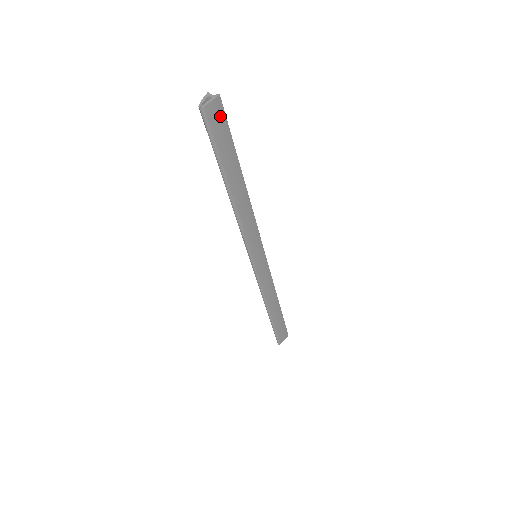
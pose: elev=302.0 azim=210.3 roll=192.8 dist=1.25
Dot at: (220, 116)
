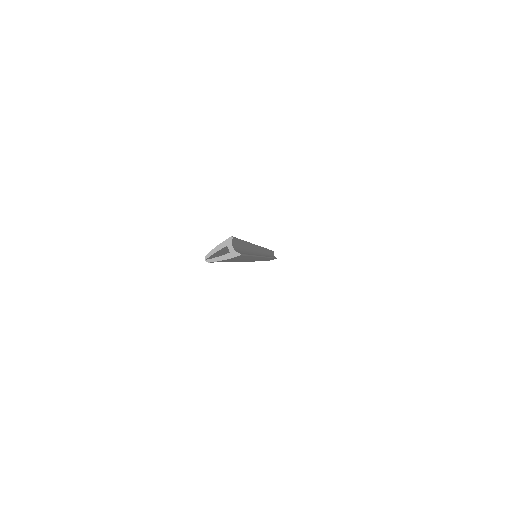
Dot at: (235, 258)
